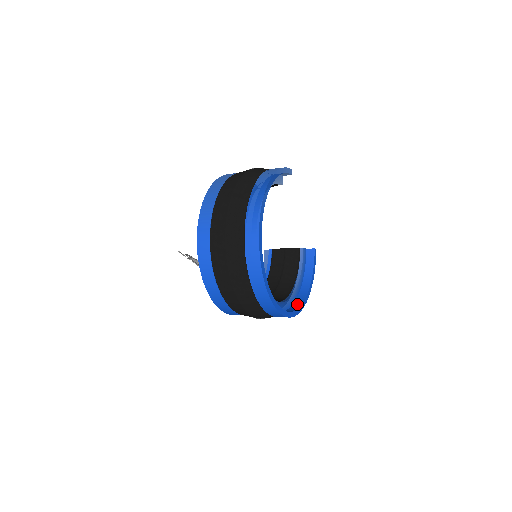
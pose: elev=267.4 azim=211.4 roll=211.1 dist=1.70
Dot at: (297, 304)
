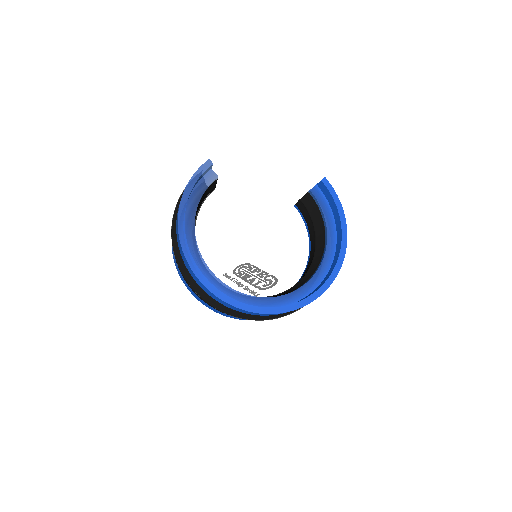
Dot at: (334, 262)
